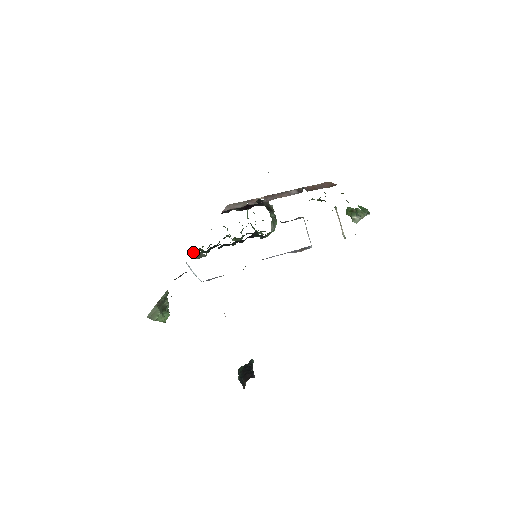
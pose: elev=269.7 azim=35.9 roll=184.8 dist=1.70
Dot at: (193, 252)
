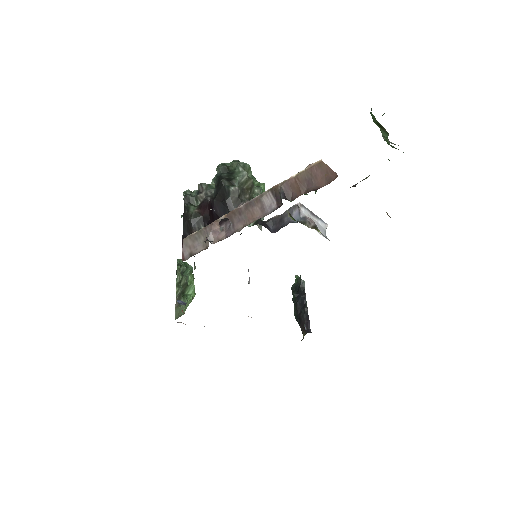
Dot at: occluded
